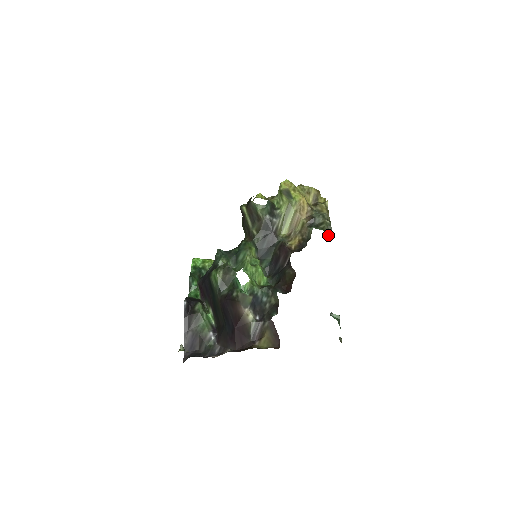
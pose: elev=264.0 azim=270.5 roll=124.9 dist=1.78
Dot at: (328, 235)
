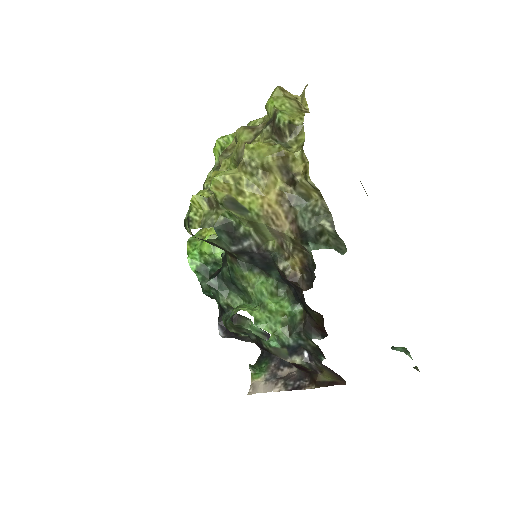
Dot at: (341, 253)
